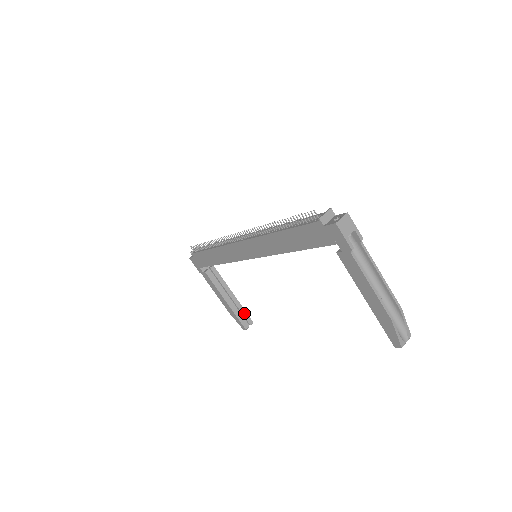
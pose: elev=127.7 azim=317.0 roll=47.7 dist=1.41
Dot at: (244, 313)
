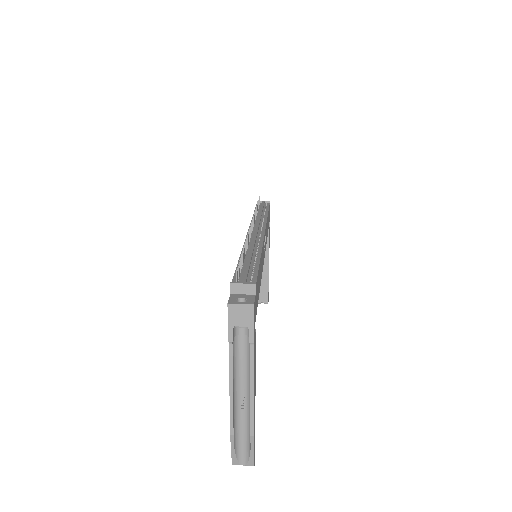
Dot at: (266, 289)
